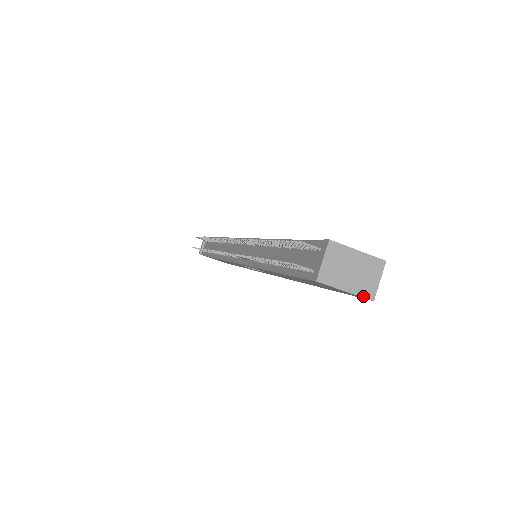
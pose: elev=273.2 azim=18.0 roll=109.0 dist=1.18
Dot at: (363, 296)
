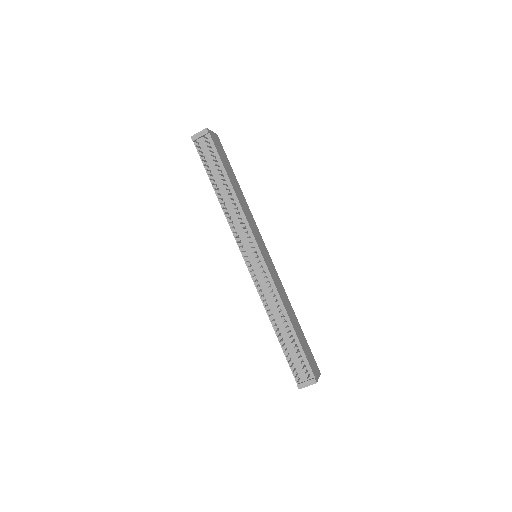
Dot at: occluded
